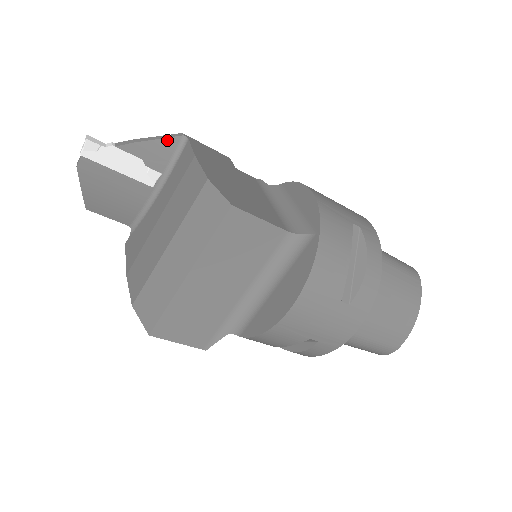
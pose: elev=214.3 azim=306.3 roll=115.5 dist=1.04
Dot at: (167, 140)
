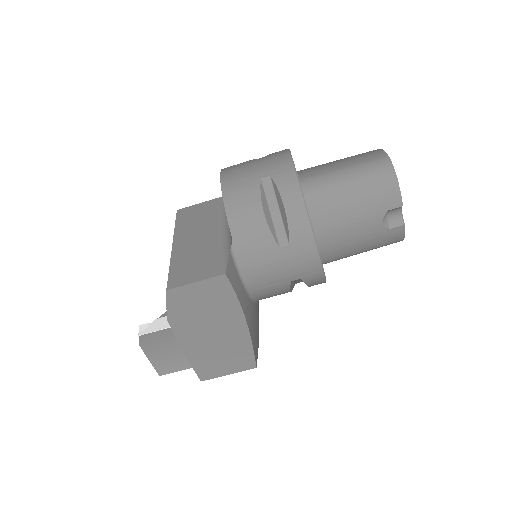
Dot at: occluded
